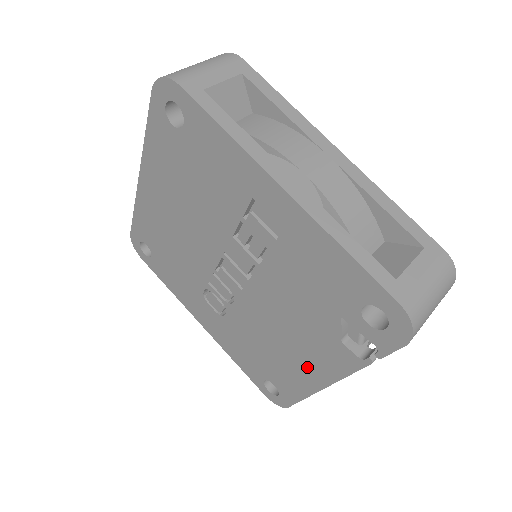
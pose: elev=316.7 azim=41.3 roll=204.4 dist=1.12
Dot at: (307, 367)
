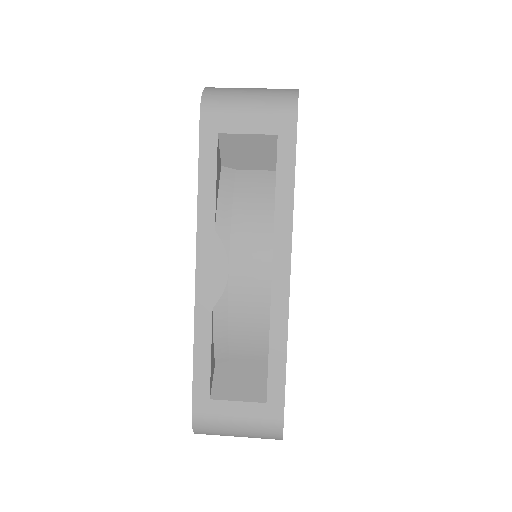
Dot at: occluded
